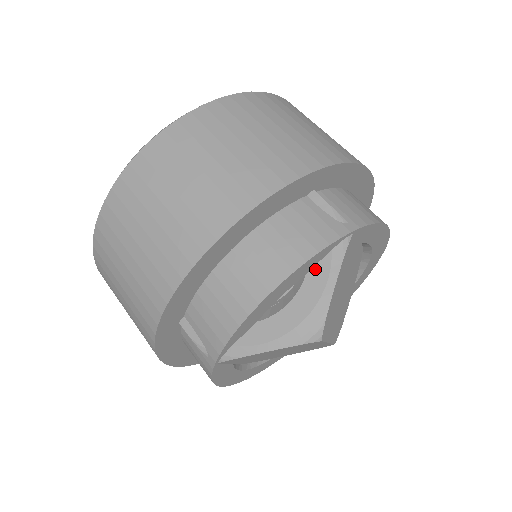
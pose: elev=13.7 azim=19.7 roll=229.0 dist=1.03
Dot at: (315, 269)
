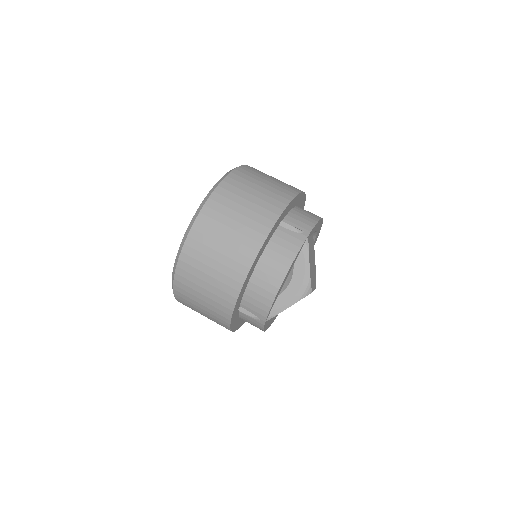
Dot at: (297, 261)
